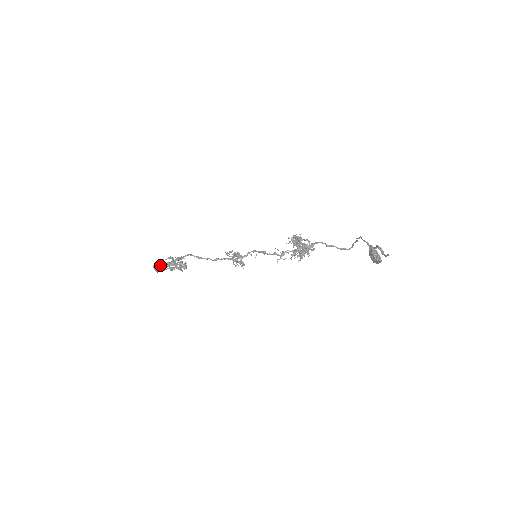
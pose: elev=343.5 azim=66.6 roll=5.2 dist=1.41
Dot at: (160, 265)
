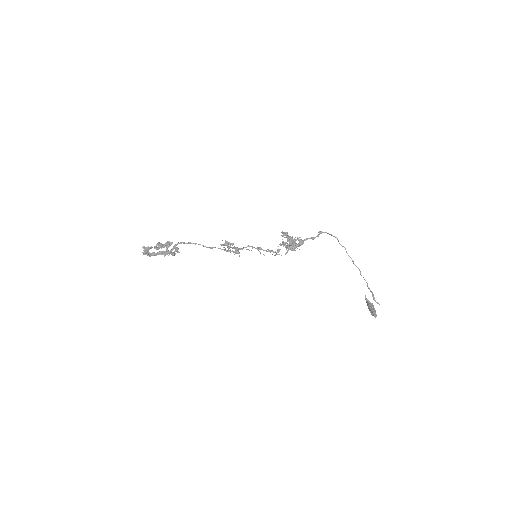
Dot at: (153, 255)
